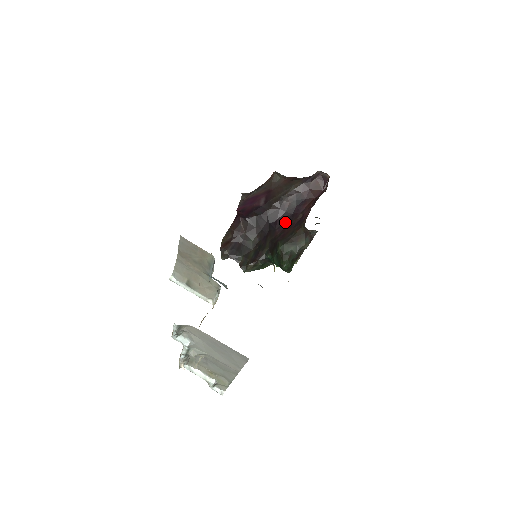
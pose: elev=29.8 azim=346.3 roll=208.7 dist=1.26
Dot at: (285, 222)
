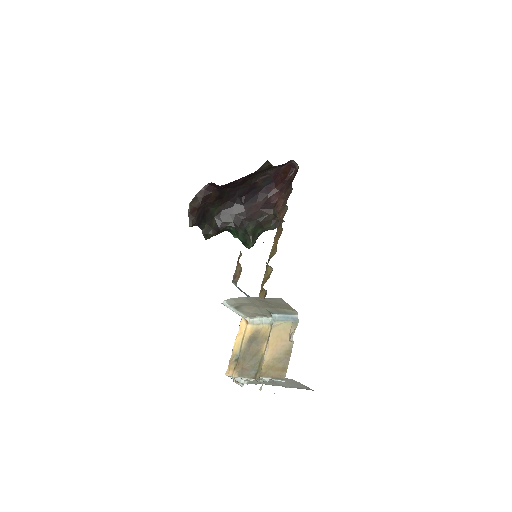
Dot at: (252, 200)
